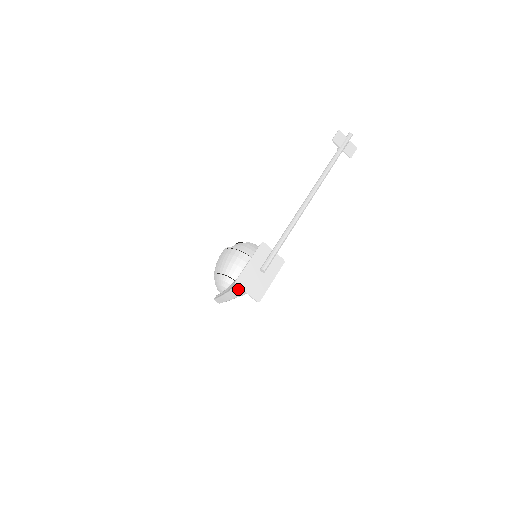
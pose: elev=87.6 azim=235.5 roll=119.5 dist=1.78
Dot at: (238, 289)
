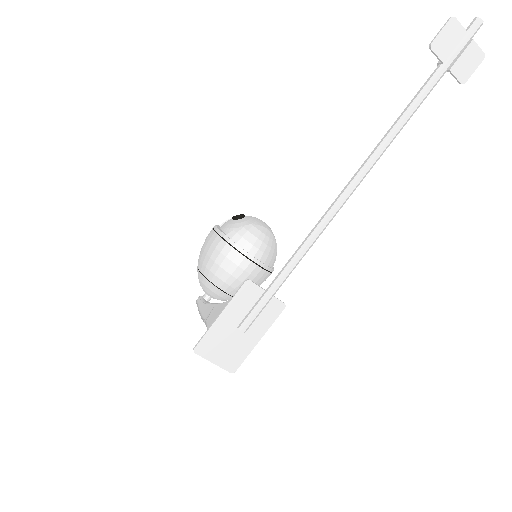
Dot at: occluded
